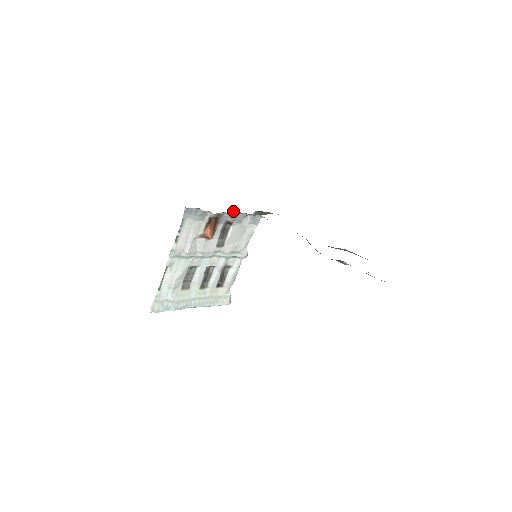
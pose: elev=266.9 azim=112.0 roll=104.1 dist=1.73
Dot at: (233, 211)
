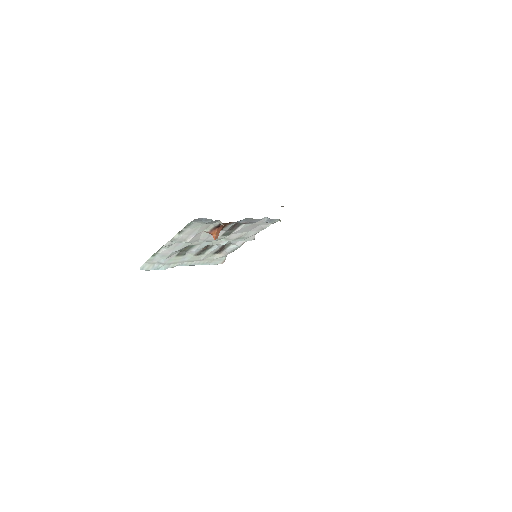
Dot at: occluded
